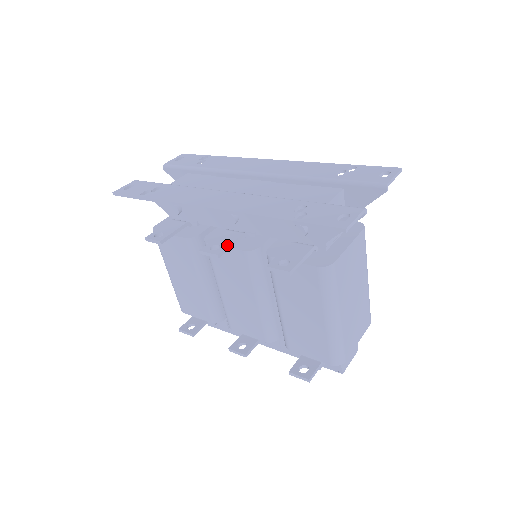
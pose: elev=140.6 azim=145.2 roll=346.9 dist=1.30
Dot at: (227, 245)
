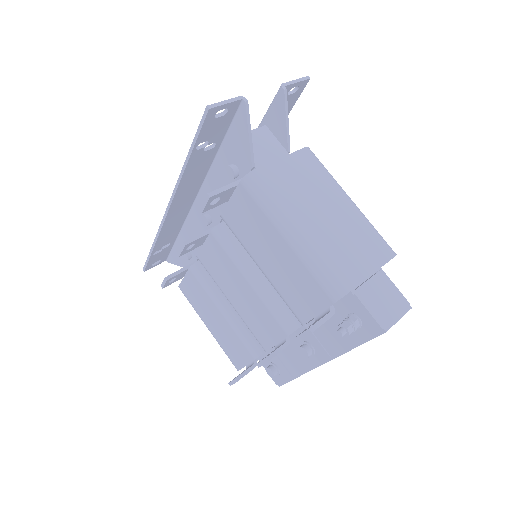
Dot at: (196, 236)
